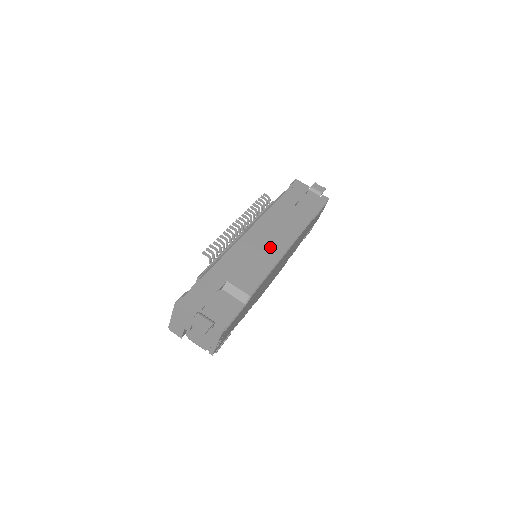
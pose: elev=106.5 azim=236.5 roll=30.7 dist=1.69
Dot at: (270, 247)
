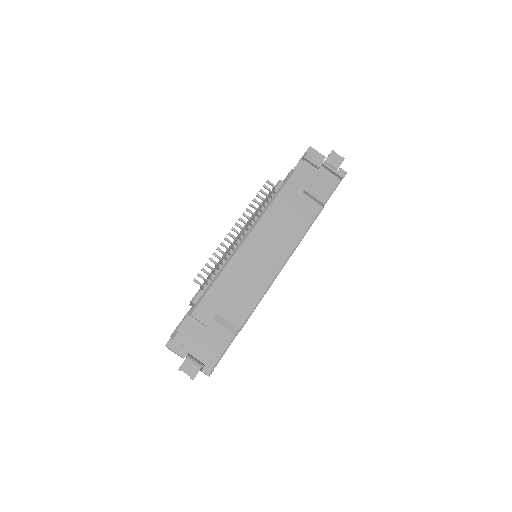
Dot at: (267, 261)
